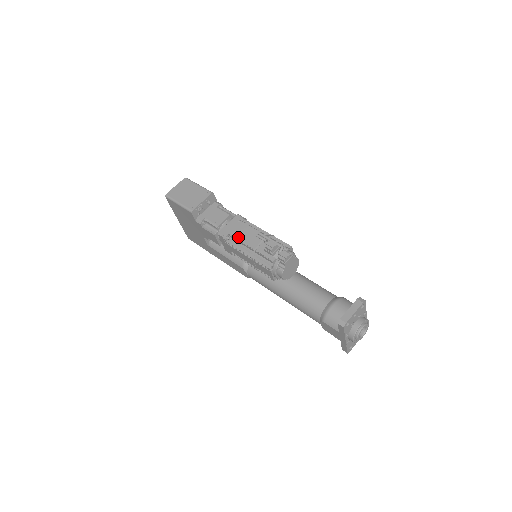
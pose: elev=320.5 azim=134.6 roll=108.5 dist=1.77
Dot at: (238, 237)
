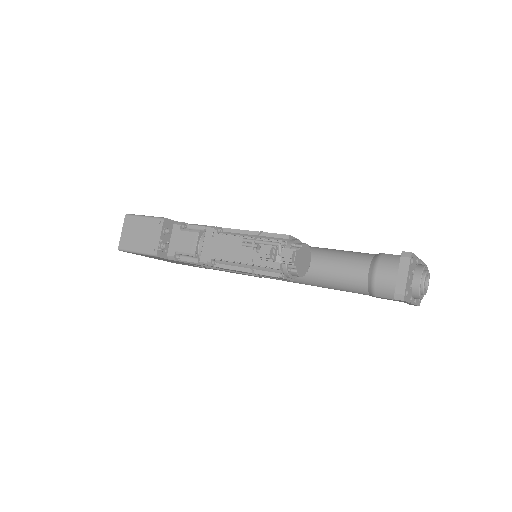
Dot at: (224, 257)
